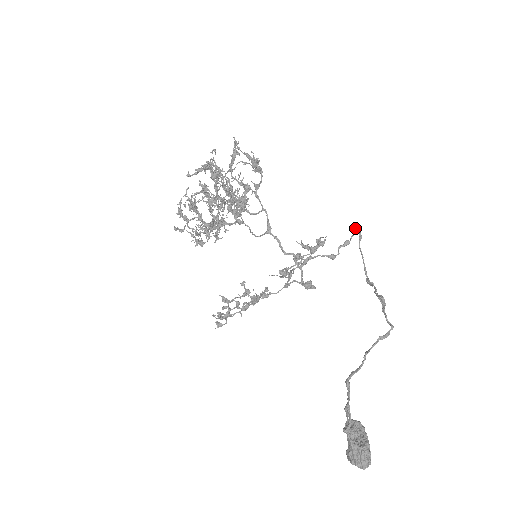
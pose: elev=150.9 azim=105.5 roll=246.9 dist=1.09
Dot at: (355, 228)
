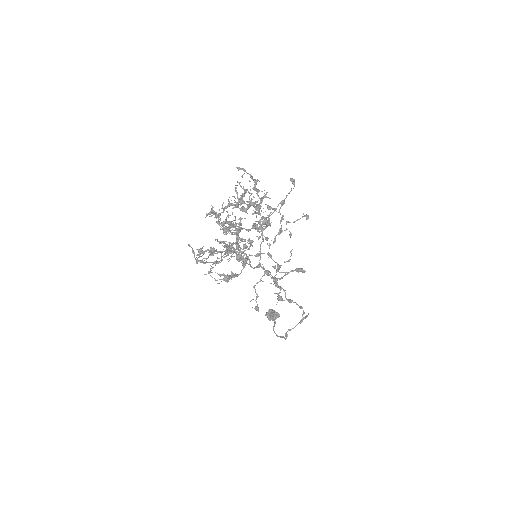
Dot at: (302, 316)
